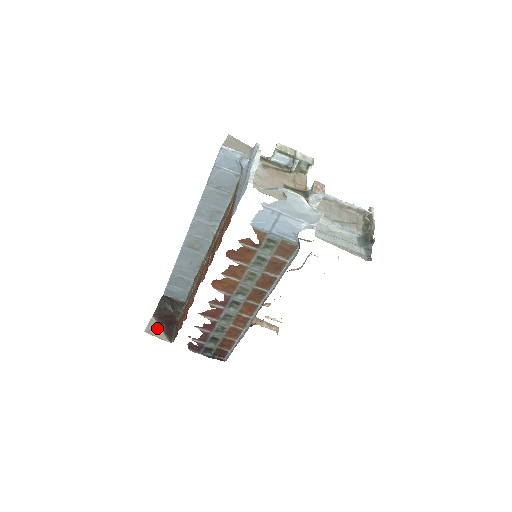
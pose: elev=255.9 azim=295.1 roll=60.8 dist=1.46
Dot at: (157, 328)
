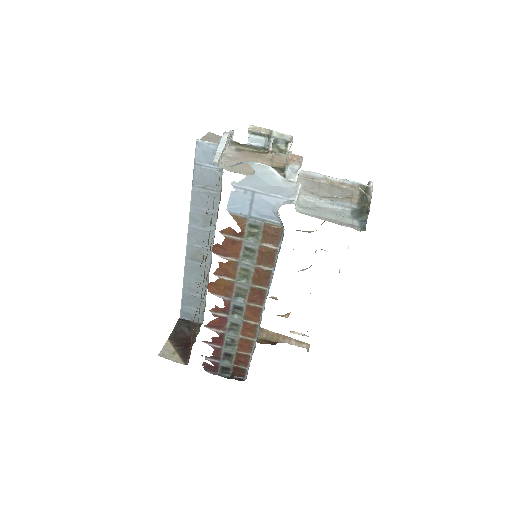
Dot at: (172, 351)
